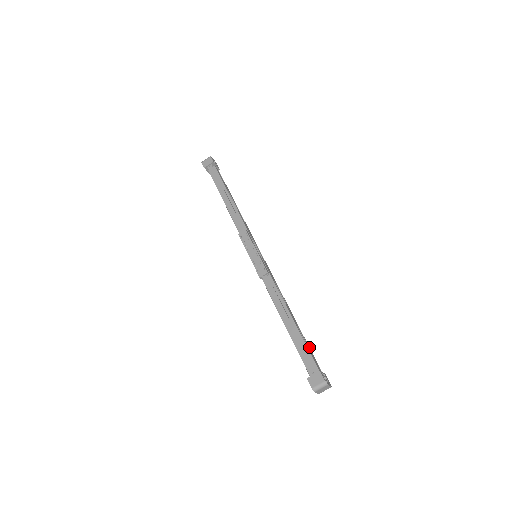
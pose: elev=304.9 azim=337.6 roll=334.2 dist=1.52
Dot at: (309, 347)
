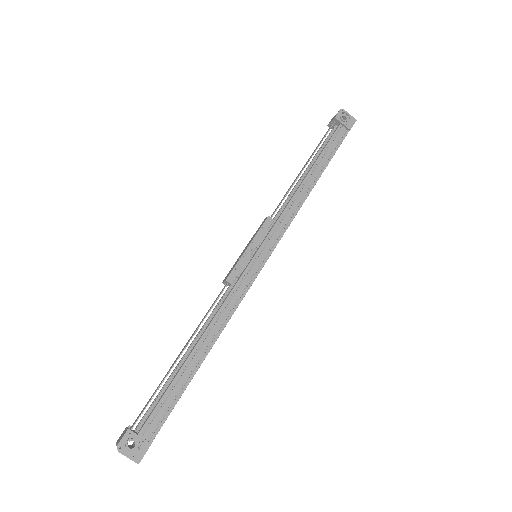
Dot at: (177, 399)
